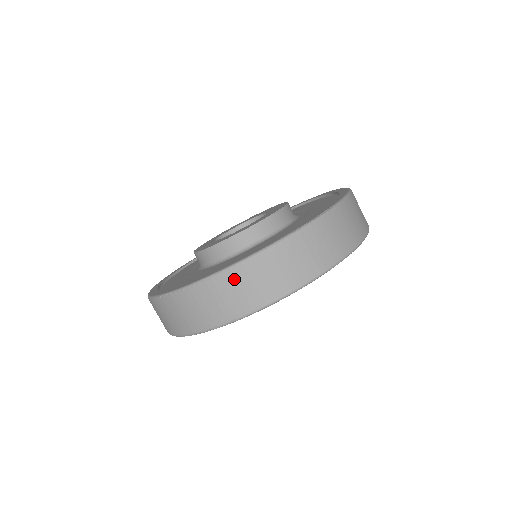
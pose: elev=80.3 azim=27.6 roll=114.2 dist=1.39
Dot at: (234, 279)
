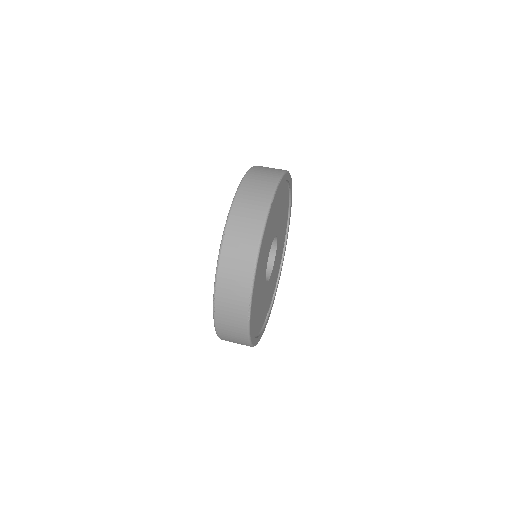
Dot at: (229, 247)
